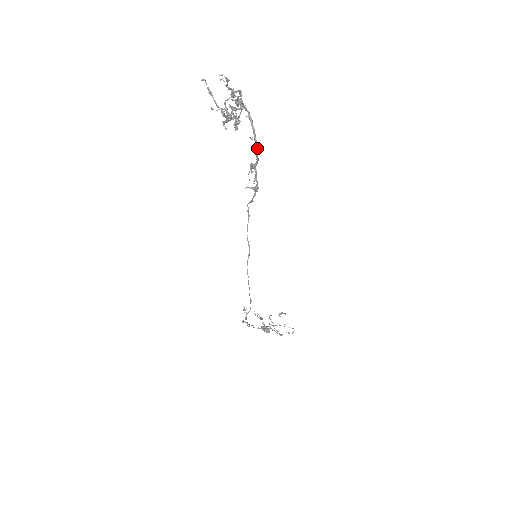
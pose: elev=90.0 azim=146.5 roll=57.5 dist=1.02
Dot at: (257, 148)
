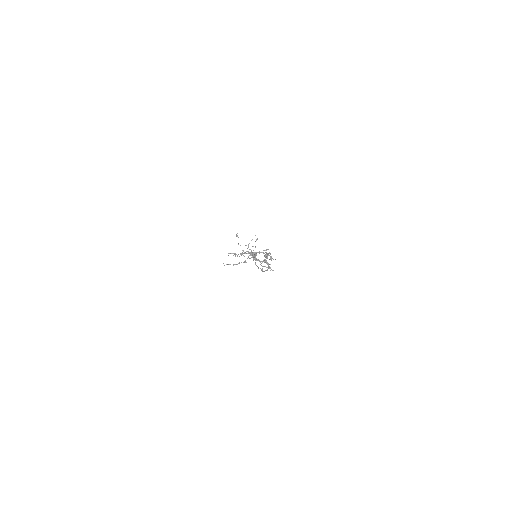
Dot at: (270, 254)
